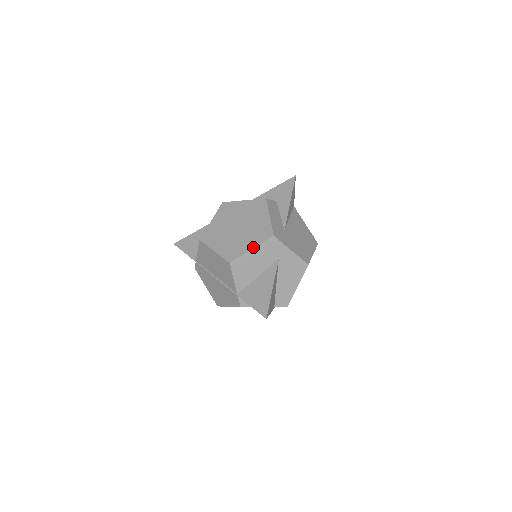
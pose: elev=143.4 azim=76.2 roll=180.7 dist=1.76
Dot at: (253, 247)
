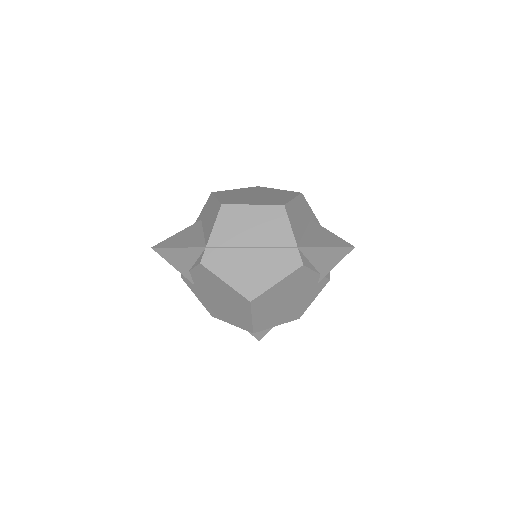
Dot at: (293, 197)
